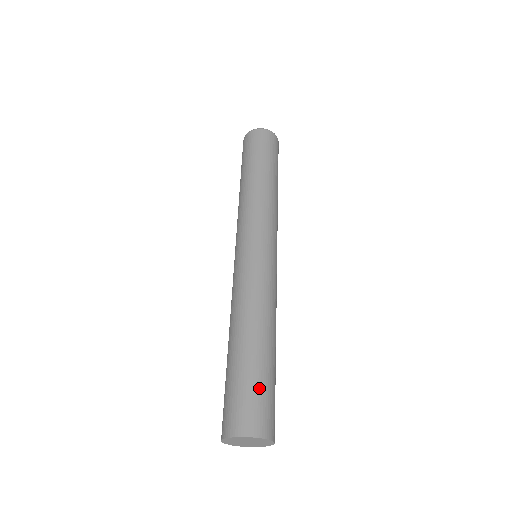
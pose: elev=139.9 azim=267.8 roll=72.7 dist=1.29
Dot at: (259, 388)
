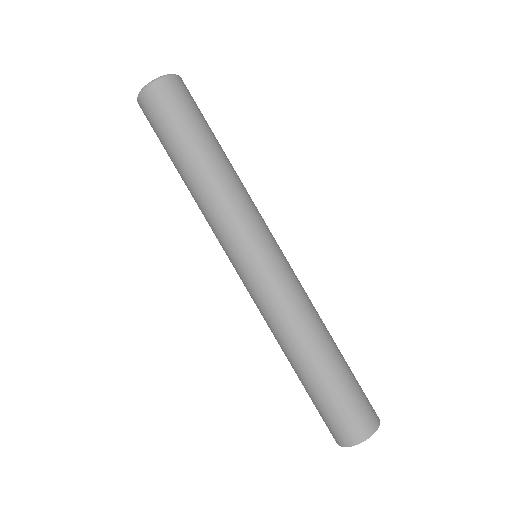
Dot at: (355, 391)
